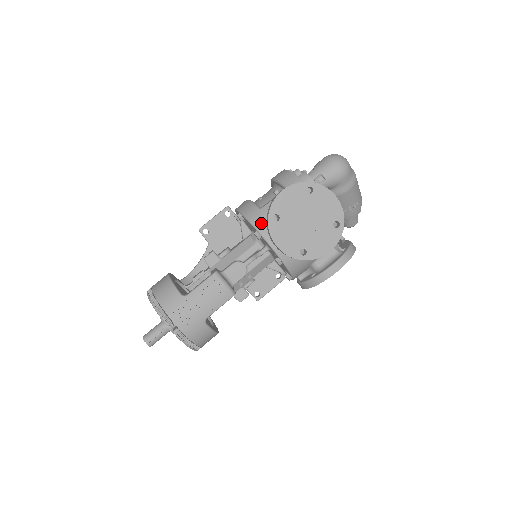
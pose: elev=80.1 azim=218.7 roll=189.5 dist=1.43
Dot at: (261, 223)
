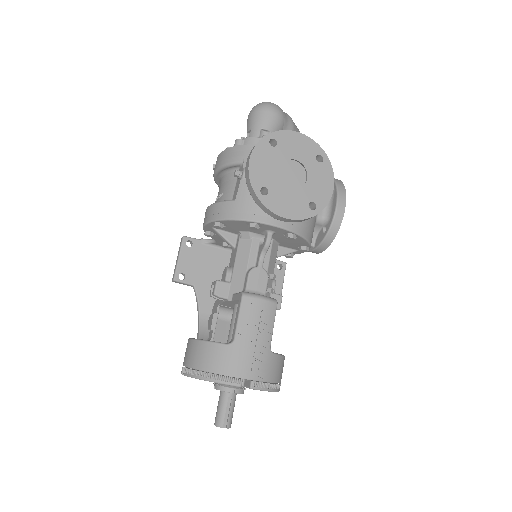
Dot at: (248, 211)
